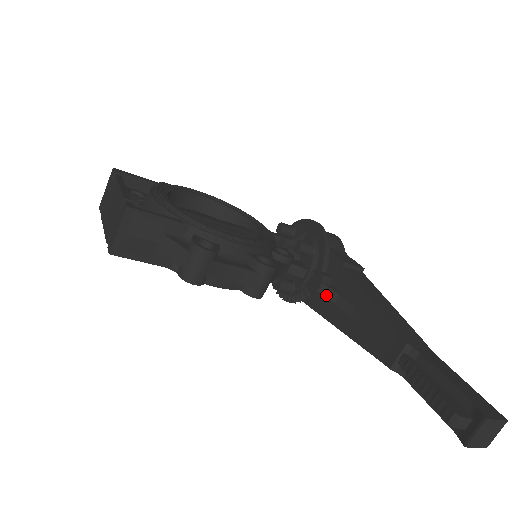
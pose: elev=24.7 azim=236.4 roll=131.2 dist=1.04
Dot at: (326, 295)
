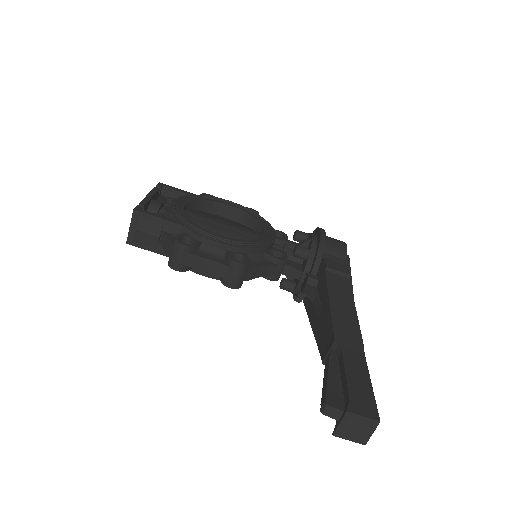
Dot at: (308, 295)
